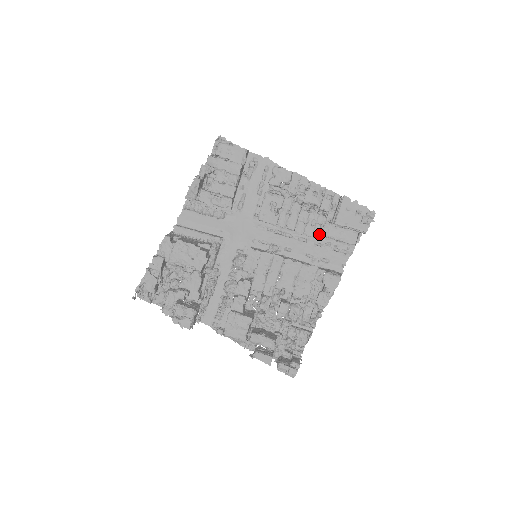
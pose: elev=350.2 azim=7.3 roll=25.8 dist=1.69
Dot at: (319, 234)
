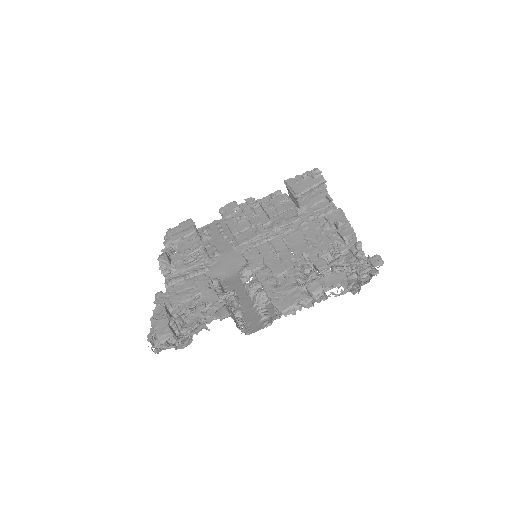
Dot at: (291, 205)
